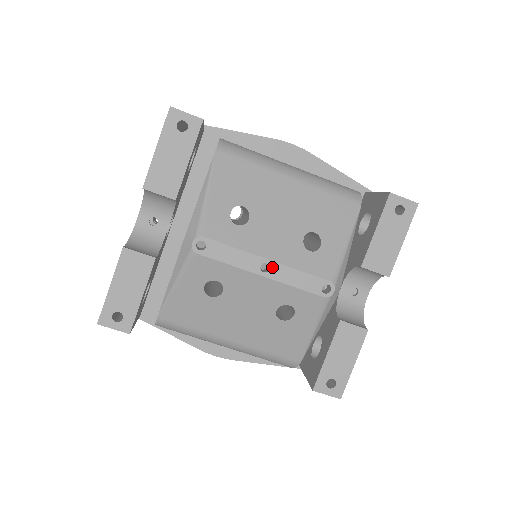
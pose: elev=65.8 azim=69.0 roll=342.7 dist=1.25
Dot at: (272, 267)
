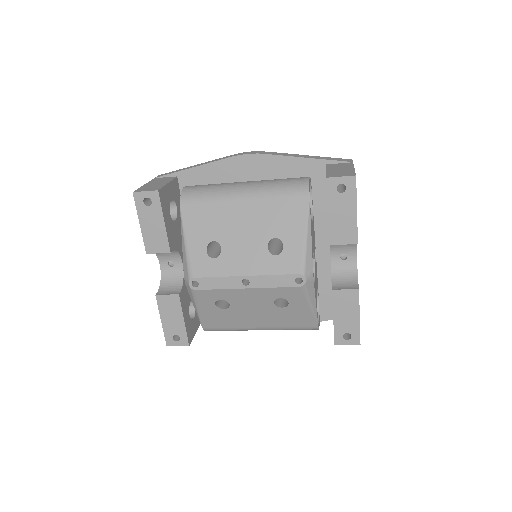
Dot at: (250, 280)
